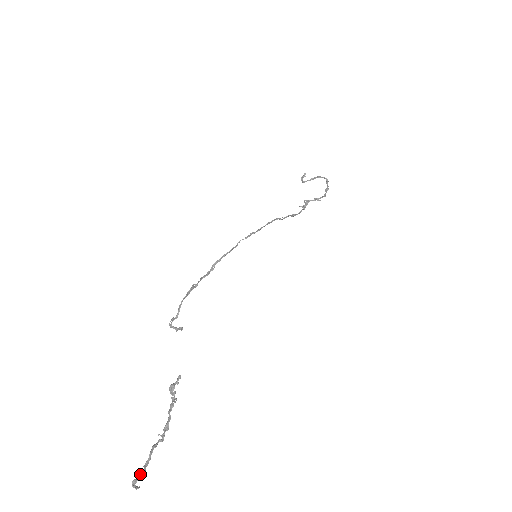
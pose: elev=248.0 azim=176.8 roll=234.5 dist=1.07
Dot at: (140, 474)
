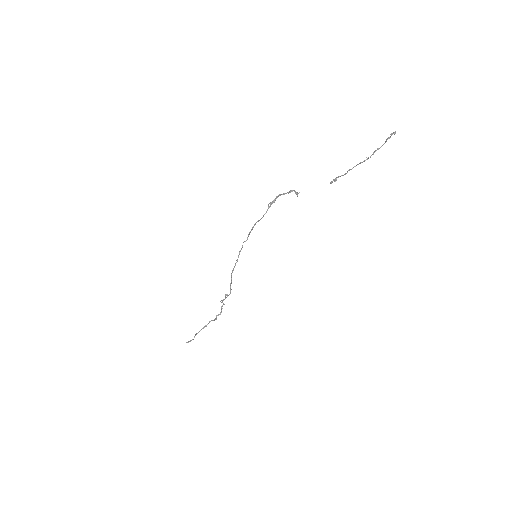
Dot at: (388, 138)
